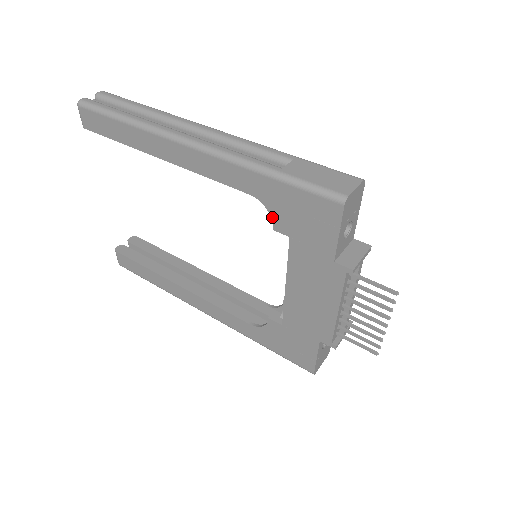
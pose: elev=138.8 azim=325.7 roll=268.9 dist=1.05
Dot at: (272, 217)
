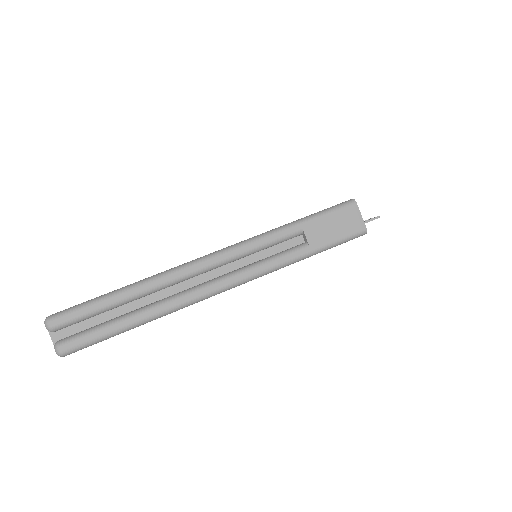
Dot at: occluded
